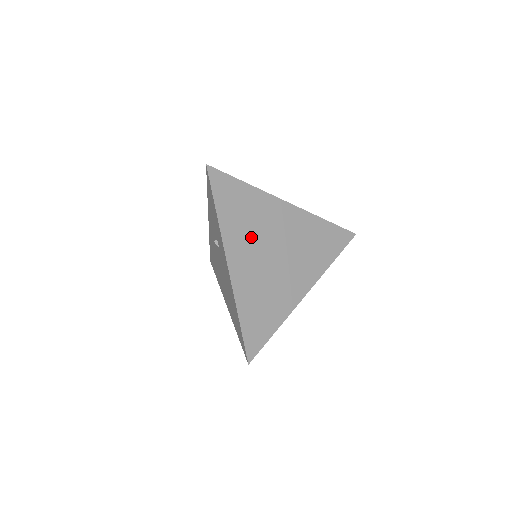
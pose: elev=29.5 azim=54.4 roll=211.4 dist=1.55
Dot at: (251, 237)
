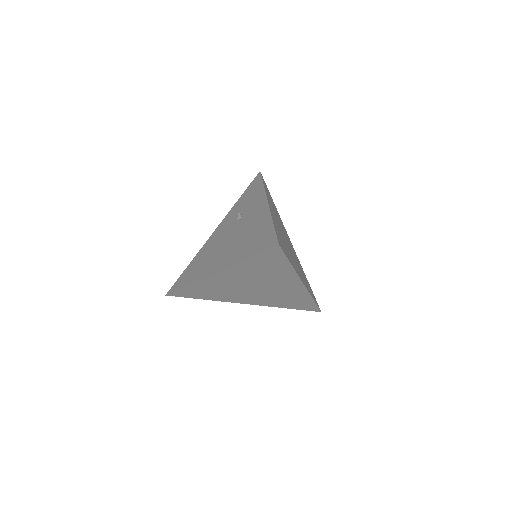
Dot at: (277, 217)
